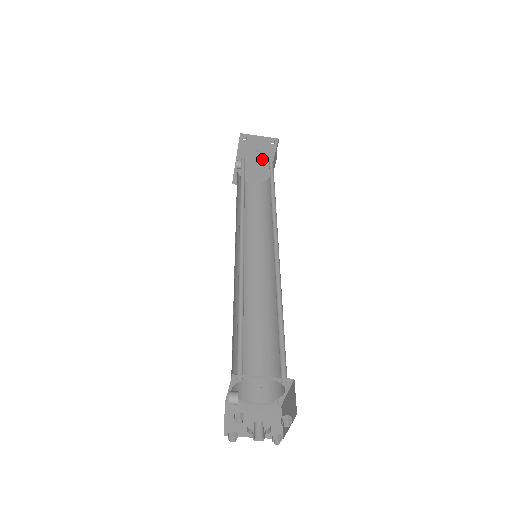
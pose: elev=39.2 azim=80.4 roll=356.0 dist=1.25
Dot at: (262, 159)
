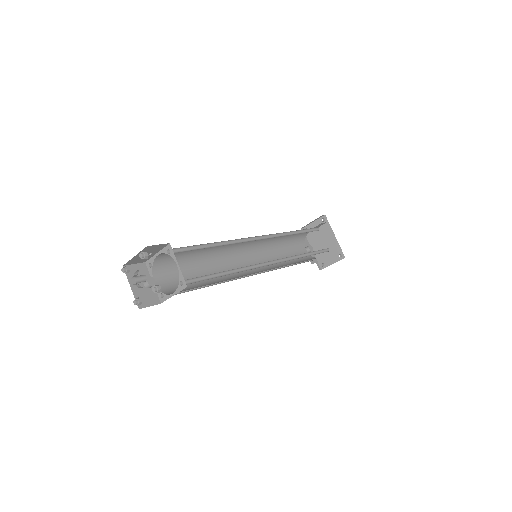
Dot at: (327, 238)
